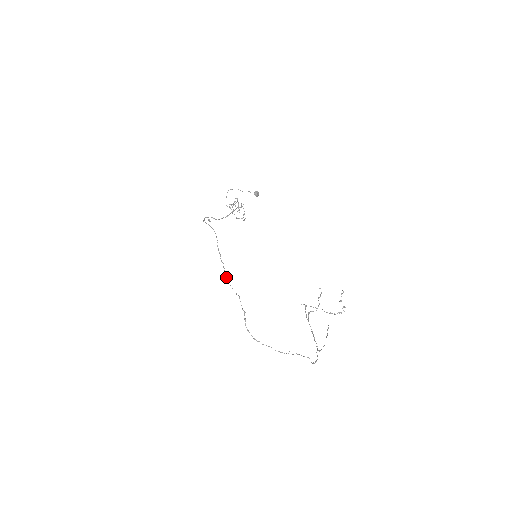
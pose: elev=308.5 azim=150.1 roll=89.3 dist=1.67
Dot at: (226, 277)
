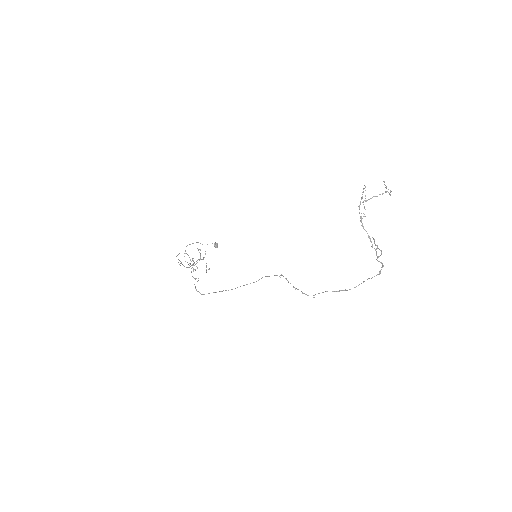
Dot at: (225, 290)
